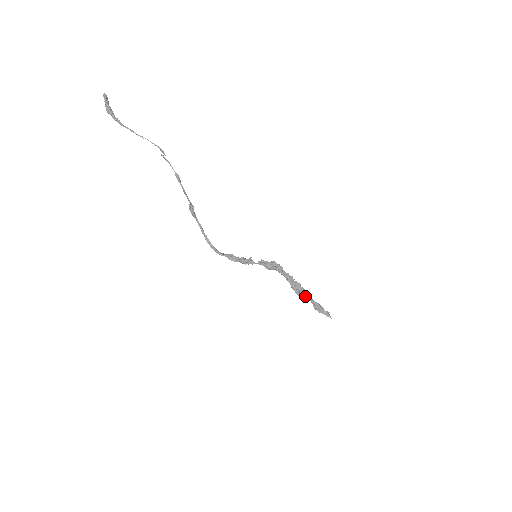
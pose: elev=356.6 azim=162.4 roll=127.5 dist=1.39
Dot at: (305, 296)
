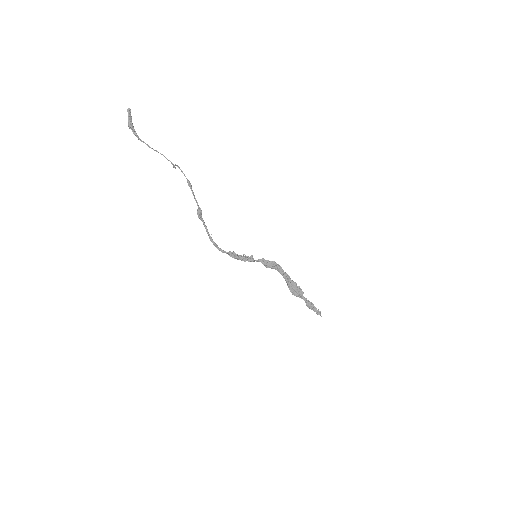
Dot at: (299, 295)
